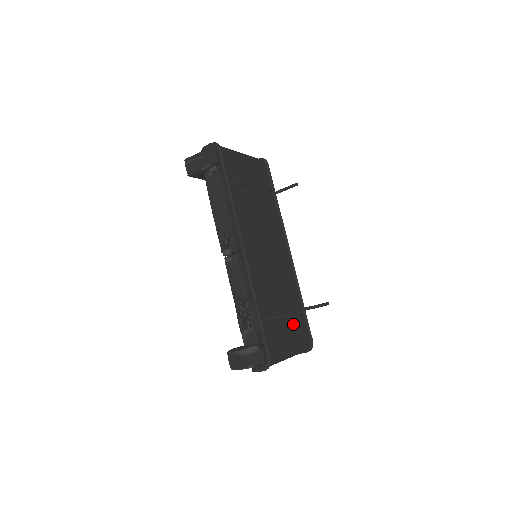
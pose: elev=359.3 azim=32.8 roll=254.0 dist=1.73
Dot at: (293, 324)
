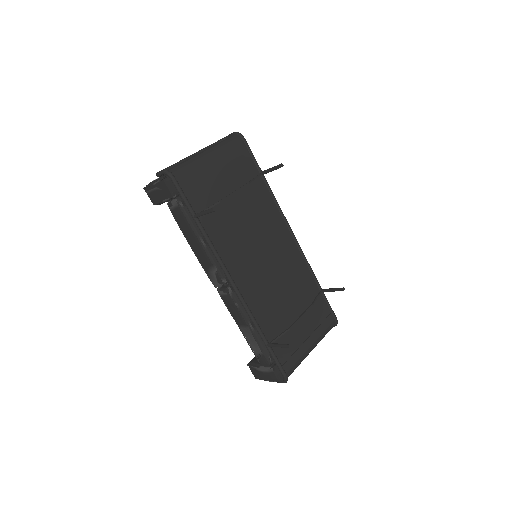
Dot at: (309, 317)
